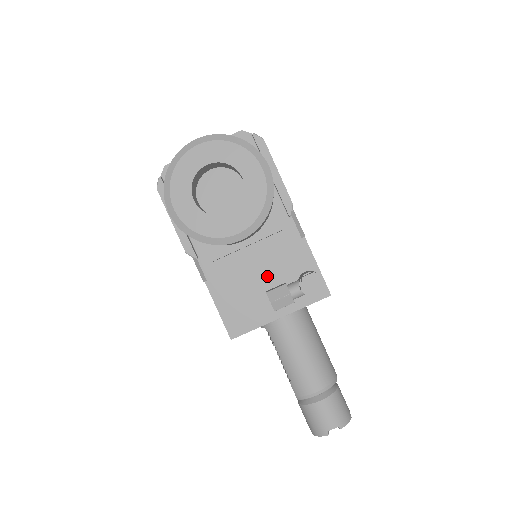
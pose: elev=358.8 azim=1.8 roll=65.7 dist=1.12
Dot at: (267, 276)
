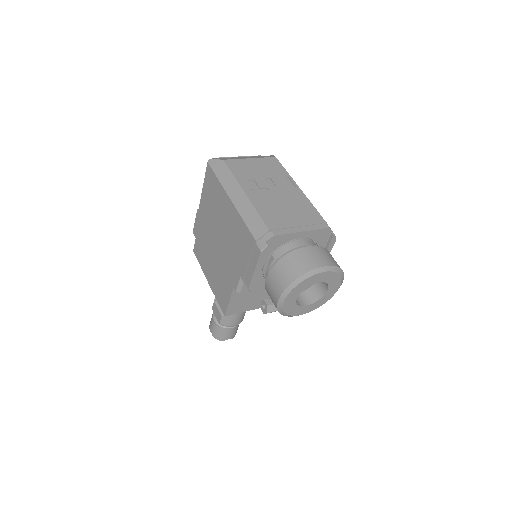
Dot at: occluded
